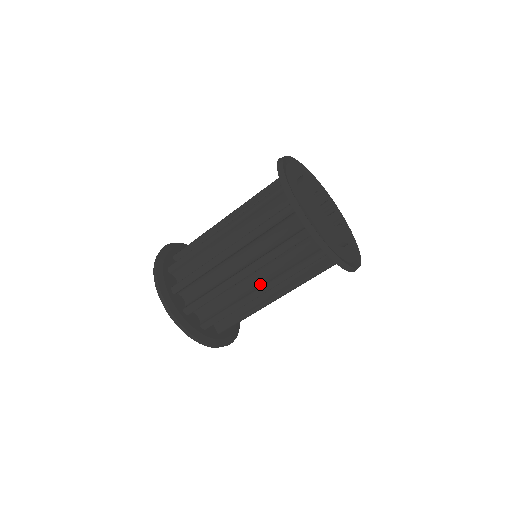
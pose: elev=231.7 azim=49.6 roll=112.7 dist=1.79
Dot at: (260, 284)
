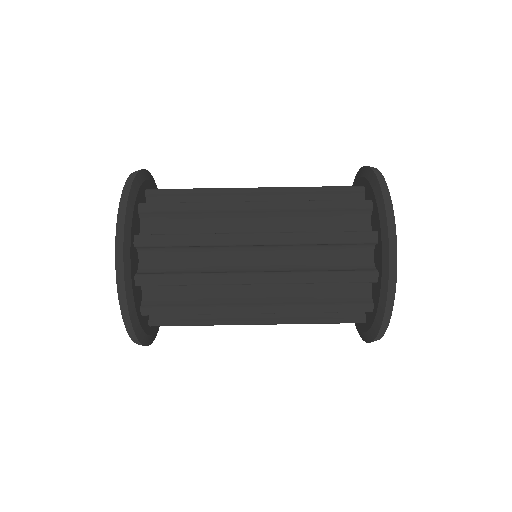
Dot at: occluded
